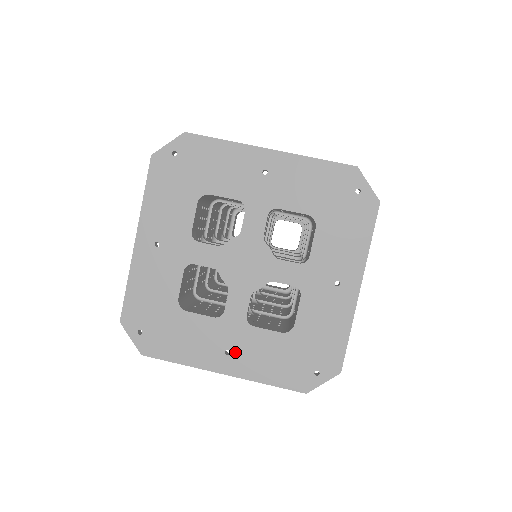
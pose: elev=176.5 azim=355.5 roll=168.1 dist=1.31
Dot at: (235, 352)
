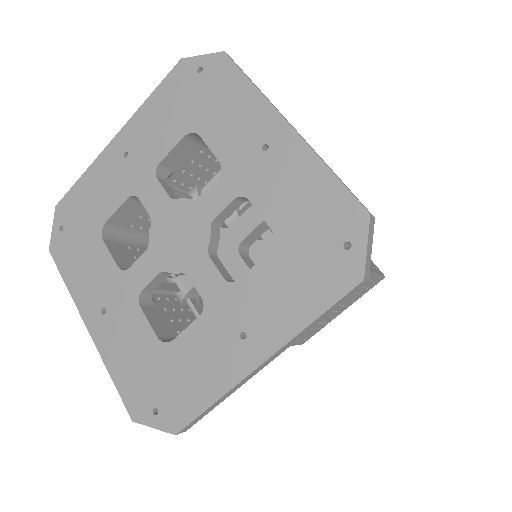
Dot at: (109, 317)
